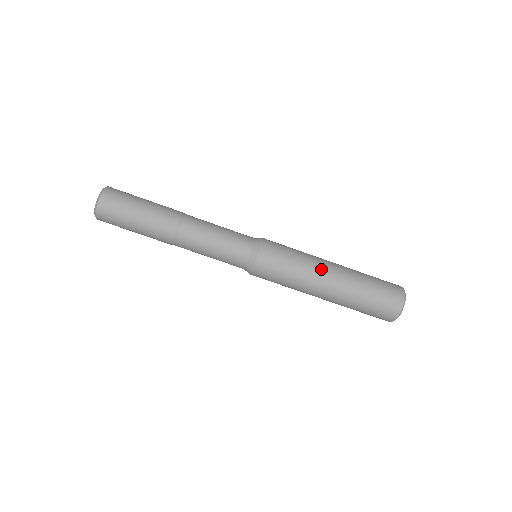
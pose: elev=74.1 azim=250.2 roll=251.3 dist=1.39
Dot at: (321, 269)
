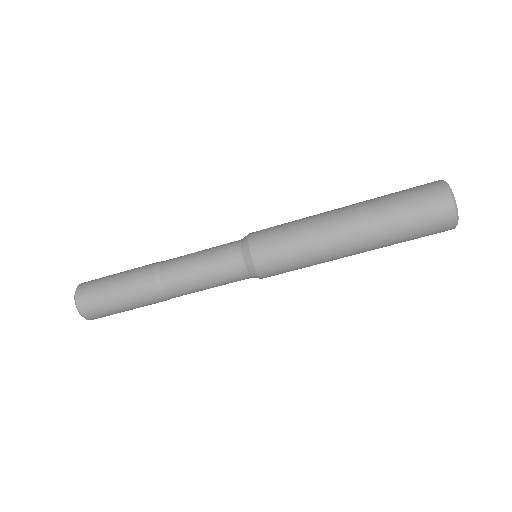
Dot at: (326, 218)
